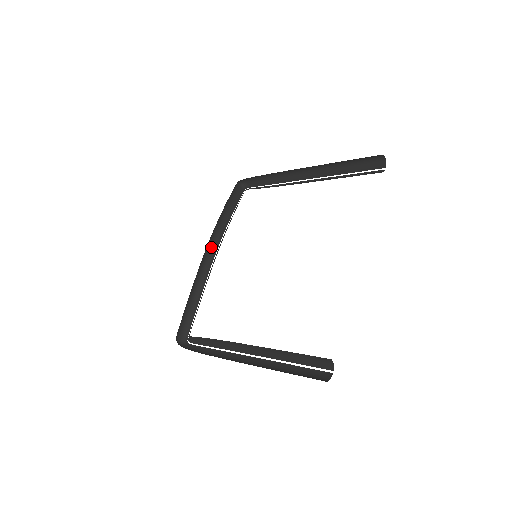
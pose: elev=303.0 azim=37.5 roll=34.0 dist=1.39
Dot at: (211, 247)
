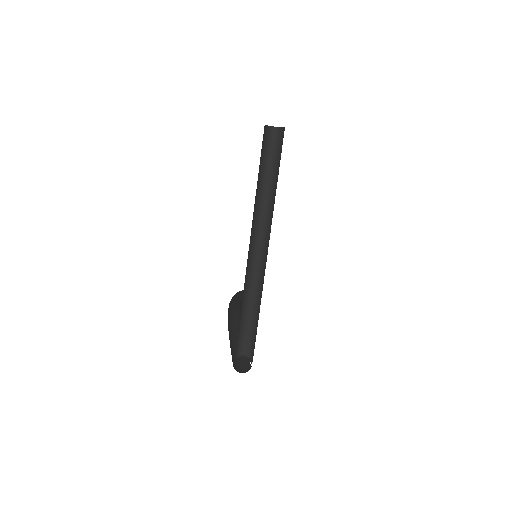
Dot at: (238, 311)
